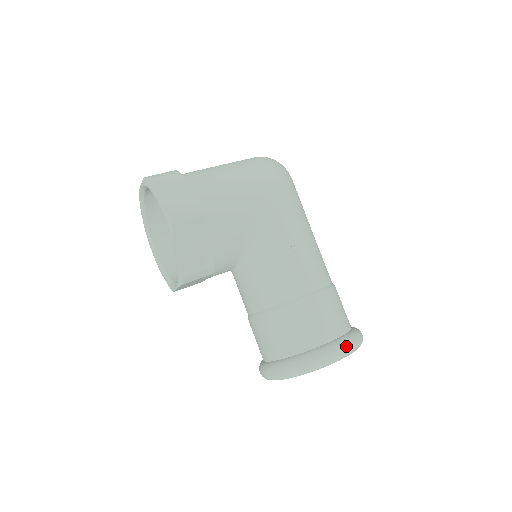
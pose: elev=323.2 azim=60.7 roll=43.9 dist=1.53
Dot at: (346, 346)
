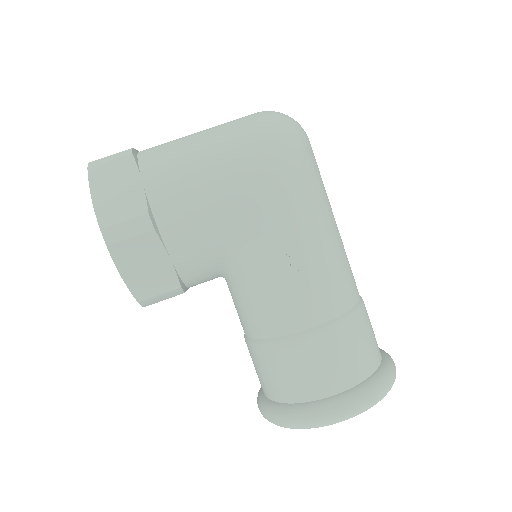
Dot at: (358, 404)
